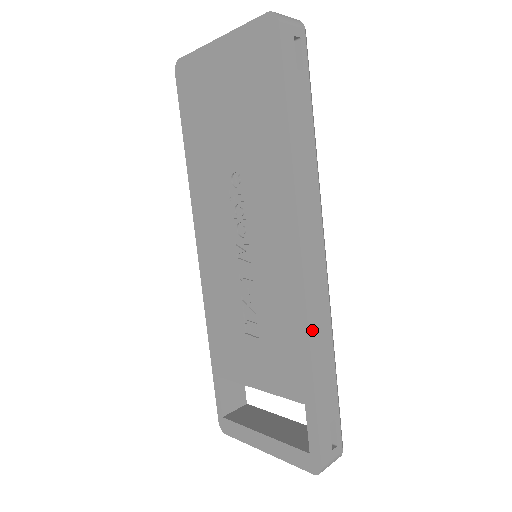
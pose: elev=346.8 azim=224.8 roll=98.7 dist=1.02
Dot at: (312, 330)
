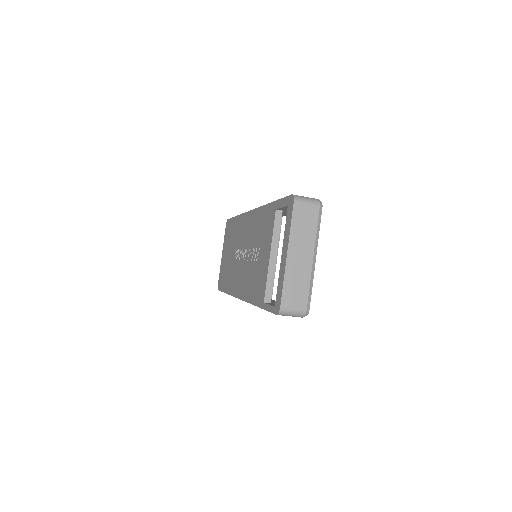
Dot at: occluded
